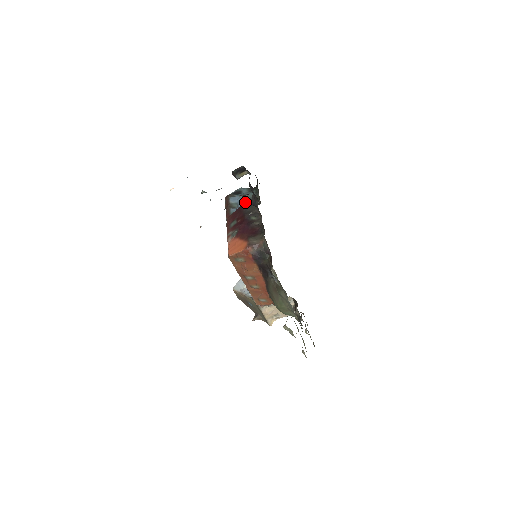
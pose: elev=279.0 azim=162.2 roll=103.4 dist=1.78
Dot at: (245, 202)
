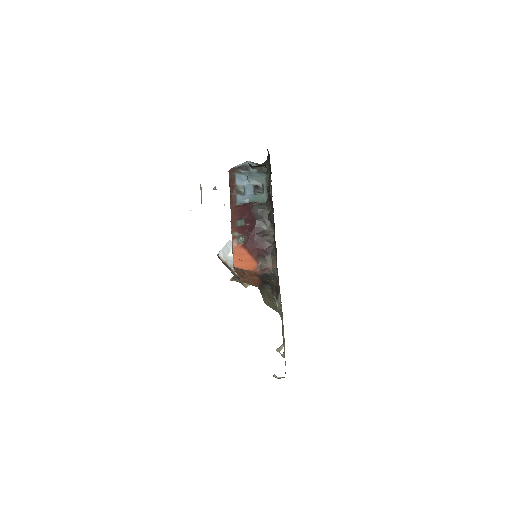
Dot at: (254, 190)
